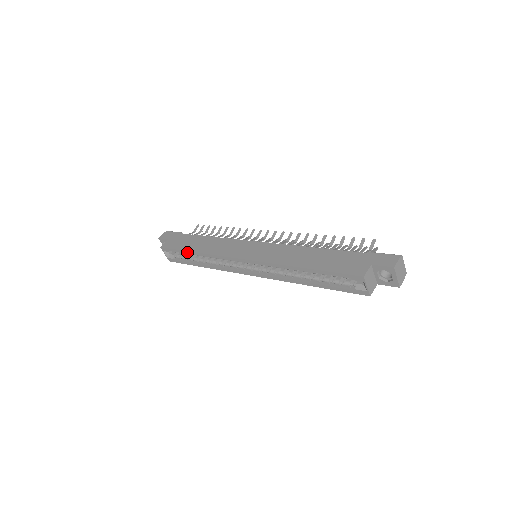
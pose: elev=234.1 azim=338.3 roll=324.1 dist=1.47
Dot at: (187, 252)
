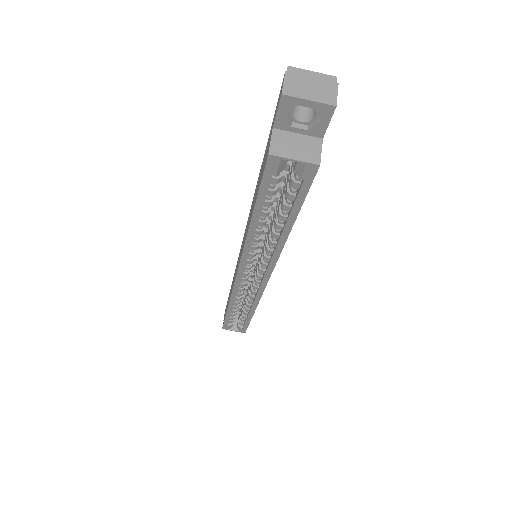
Dot at: (228, 314)
